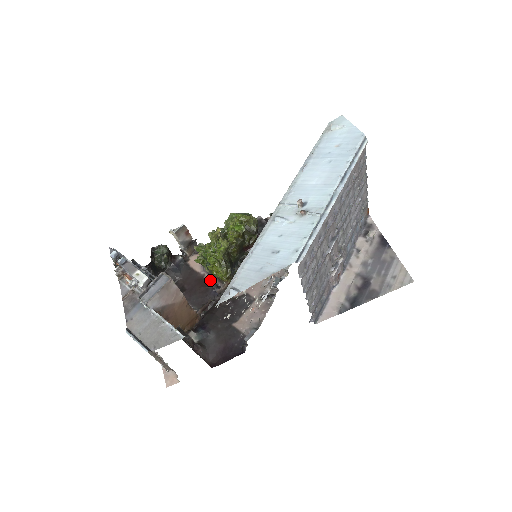
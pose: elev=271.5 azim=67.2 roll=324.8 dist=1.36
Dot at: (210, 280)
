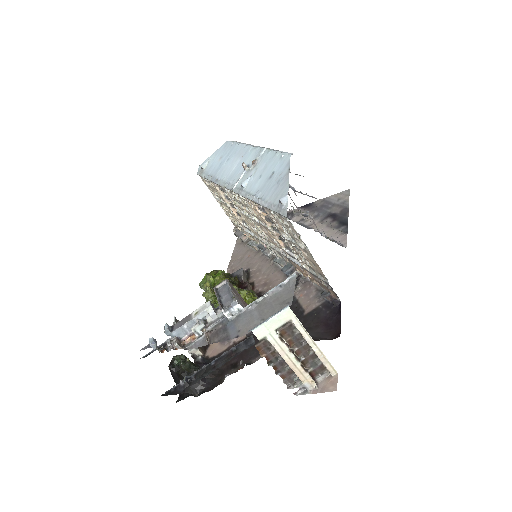
Dot at: (244, 336)
